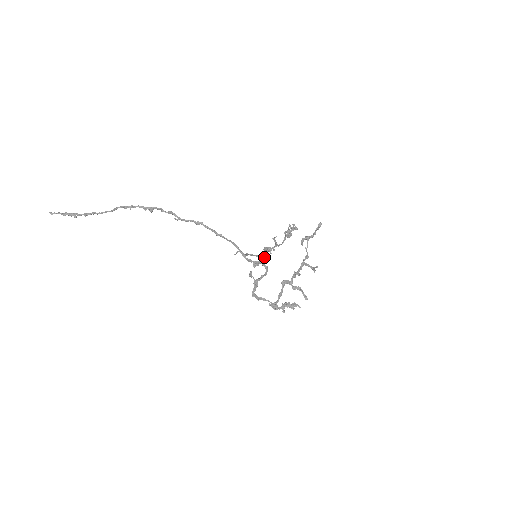
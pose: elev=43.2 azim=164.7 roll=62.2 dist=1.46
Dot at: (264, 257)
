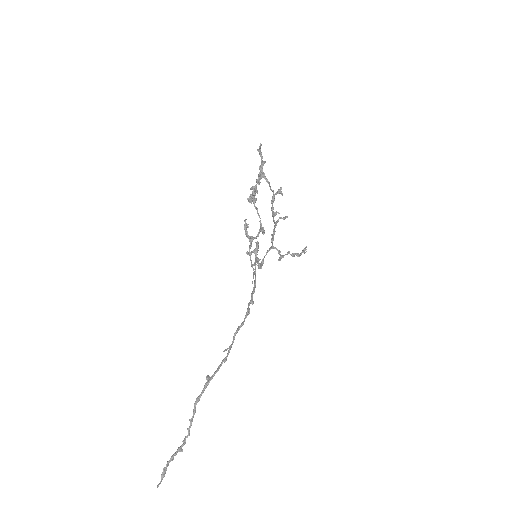
Dot at: (252, 241)
